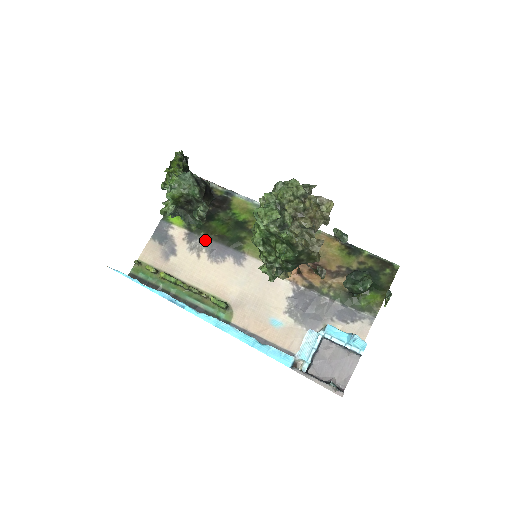
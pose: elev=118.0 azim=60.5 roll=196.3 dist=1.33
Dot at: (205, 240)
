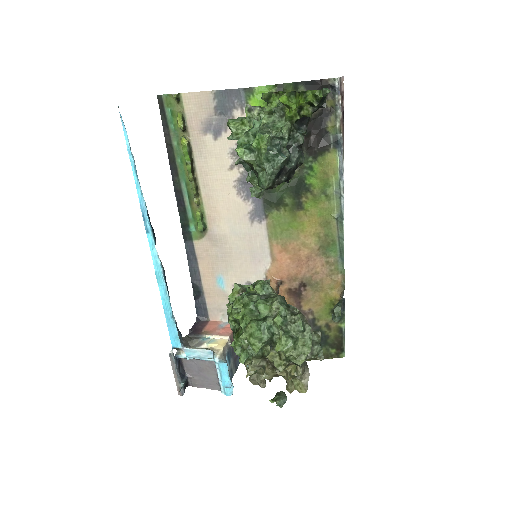
Dot at: occluded
